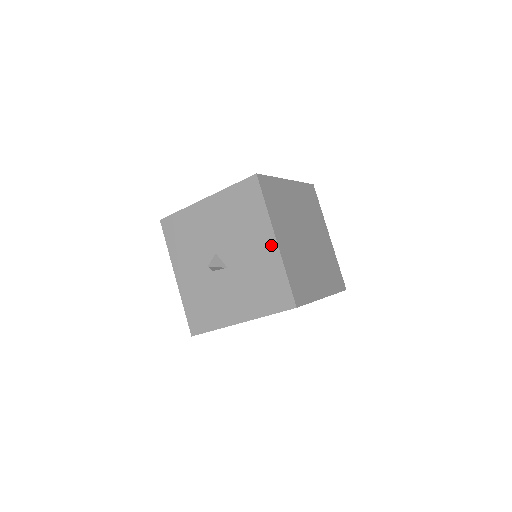
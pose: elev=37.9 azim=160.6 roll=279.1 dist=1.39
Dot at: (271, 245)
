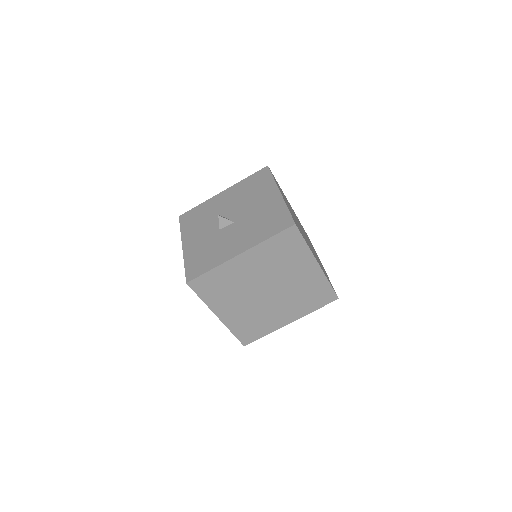
Dot at: (275, 196)
